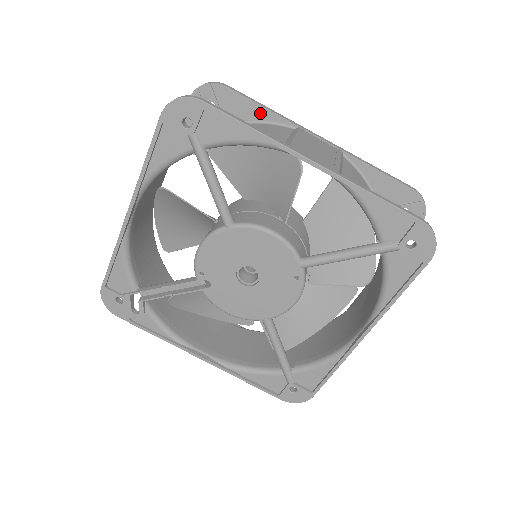
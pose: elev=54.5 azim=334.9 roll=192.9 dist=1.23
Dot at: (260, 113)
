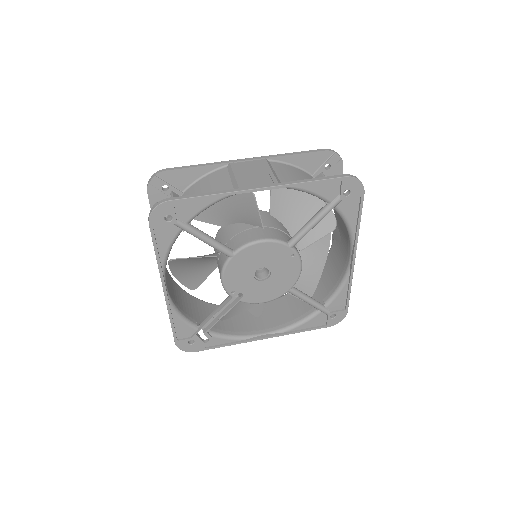
Dot at: (199, 171)
